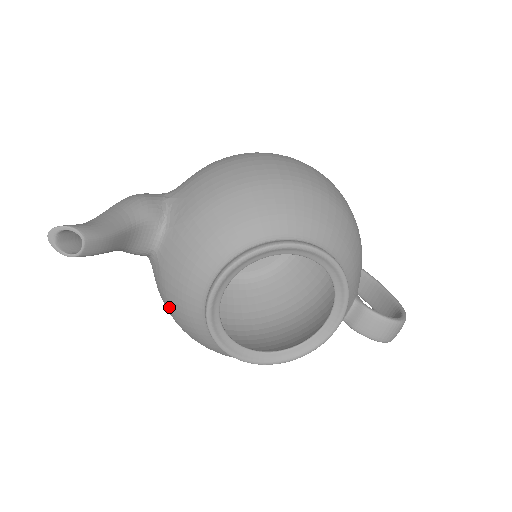
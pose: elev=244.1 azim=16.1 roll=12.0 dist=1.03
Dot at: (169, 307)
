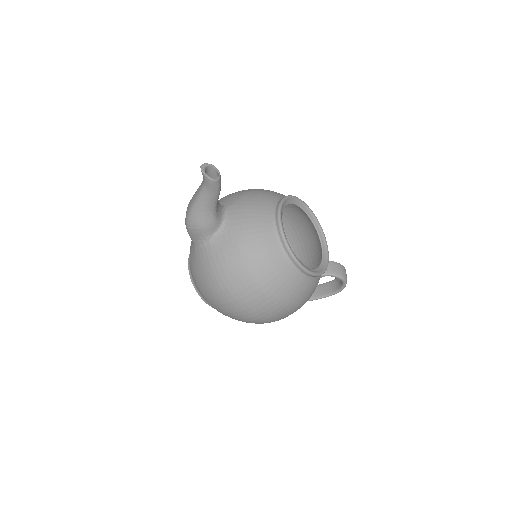
Dot at: (244, 252)
